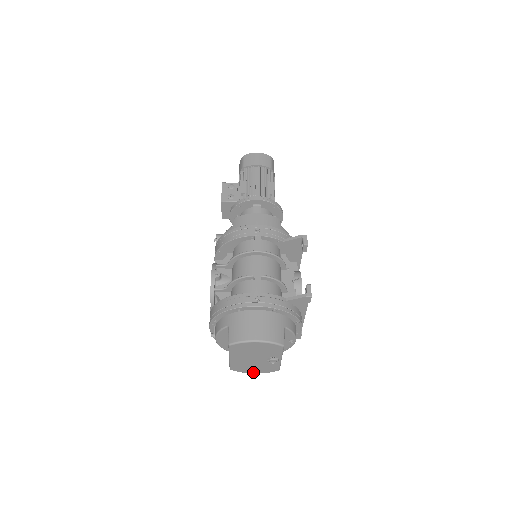
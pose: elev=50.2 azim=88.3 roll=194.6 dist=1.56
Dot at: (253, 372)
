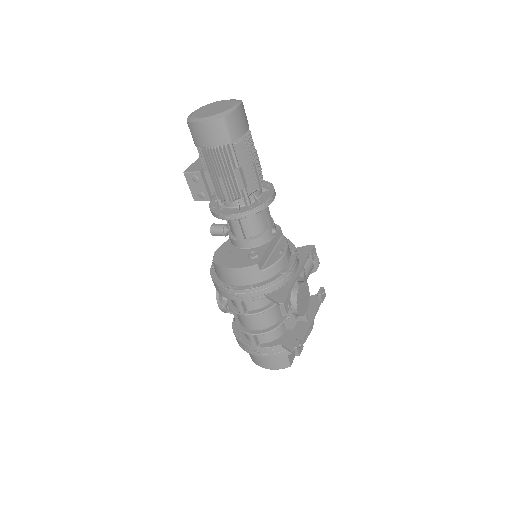
Dot at: occluded
